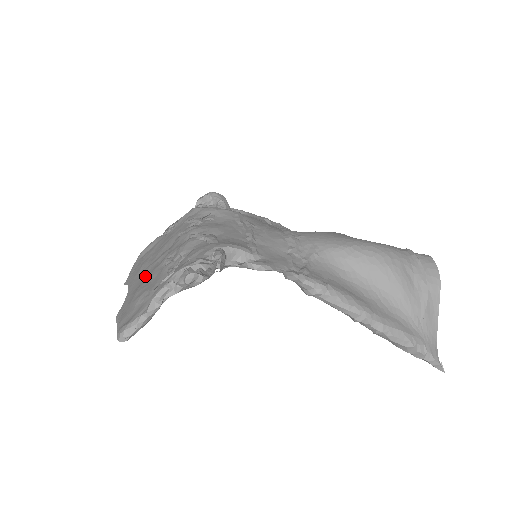
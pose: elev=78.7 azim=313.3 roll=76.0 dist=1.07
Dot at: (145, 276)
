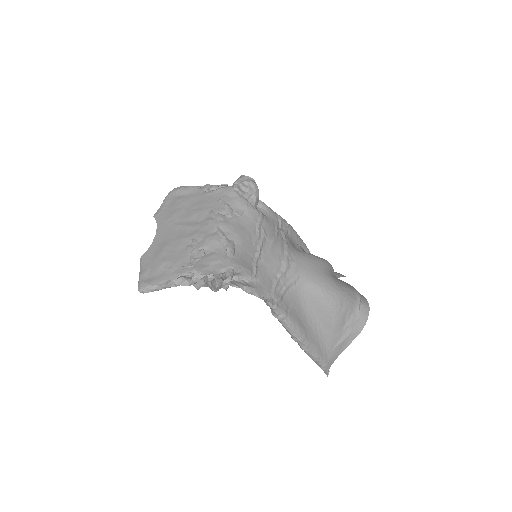
Dot at: (173, 235)
